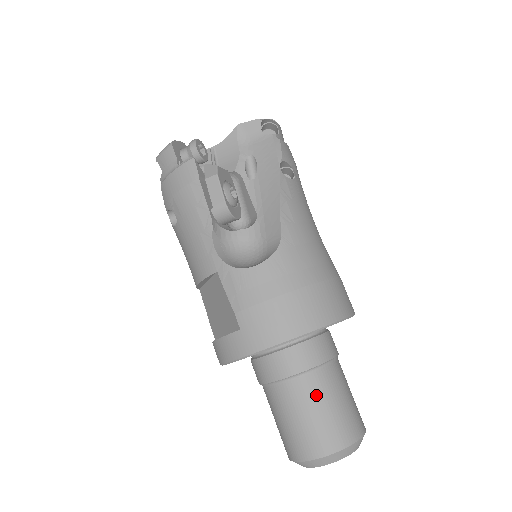
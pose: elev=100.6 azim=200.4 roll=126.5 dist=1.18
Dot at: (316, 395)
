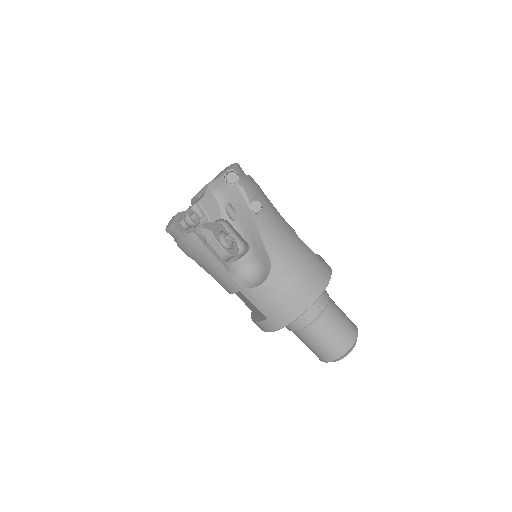
Dot at: (323, 331)
